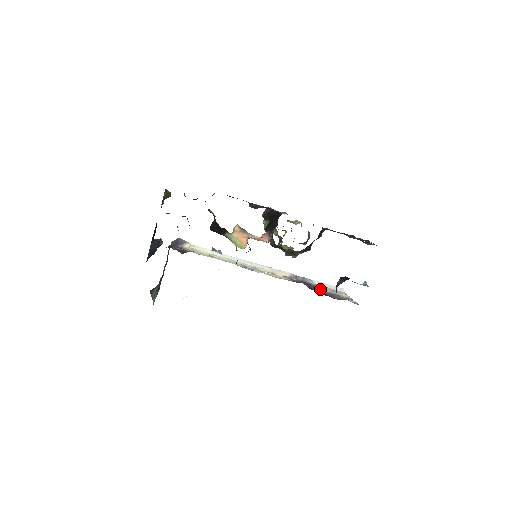
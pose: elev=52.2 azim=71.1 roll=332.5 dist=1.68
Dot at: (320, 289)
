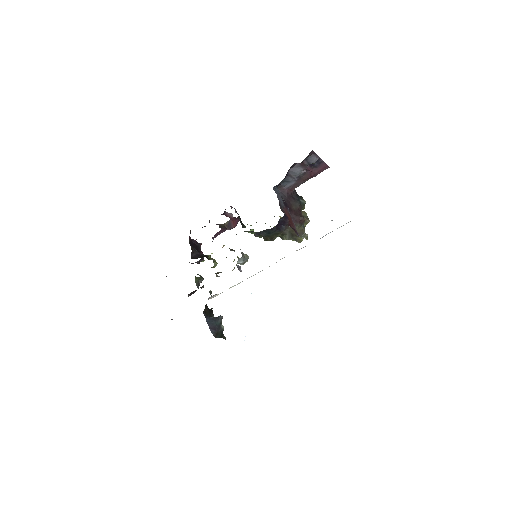
Dot at: occluded
